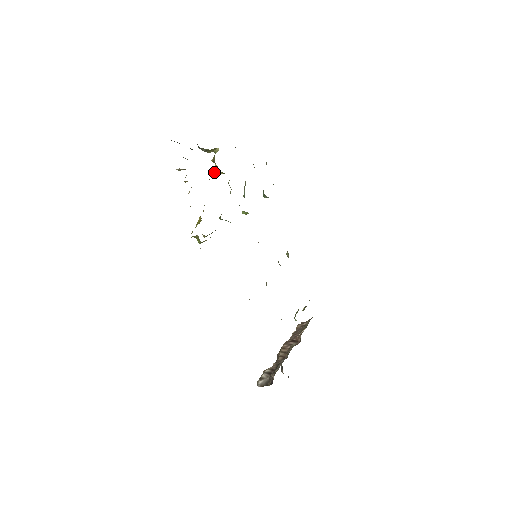
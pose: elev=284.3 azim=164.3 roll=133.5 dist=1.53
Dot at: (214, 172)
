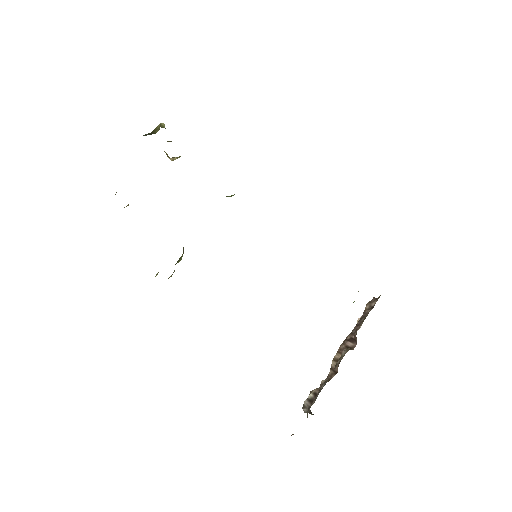
Dot at: (170, 159)
